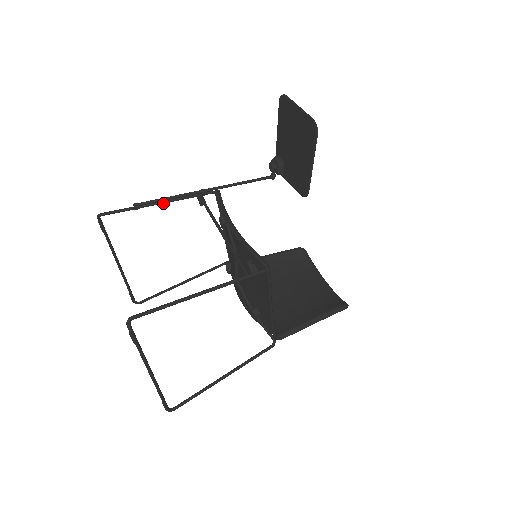
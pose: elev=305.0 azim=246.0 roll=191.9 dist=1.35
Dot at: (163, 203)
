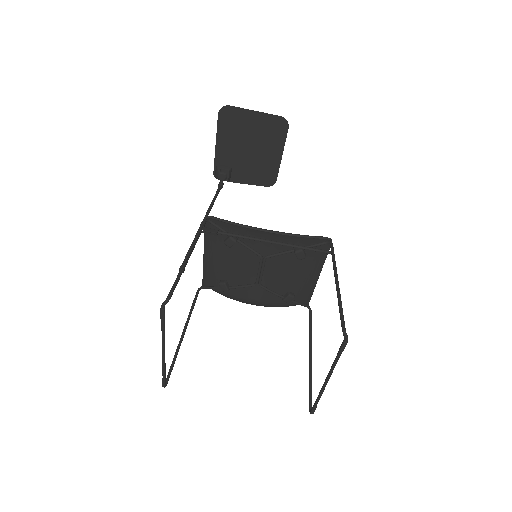
Dot at: (191, 253)
